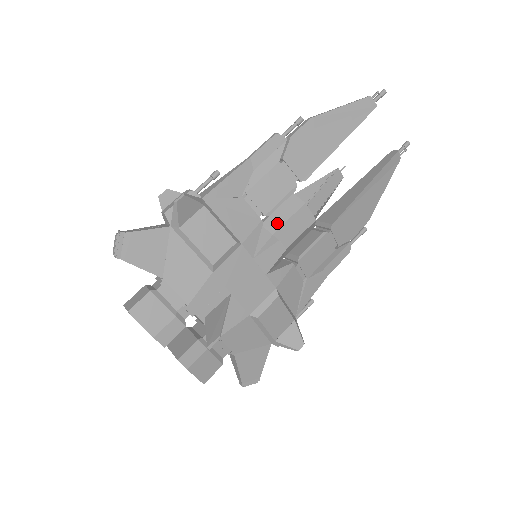
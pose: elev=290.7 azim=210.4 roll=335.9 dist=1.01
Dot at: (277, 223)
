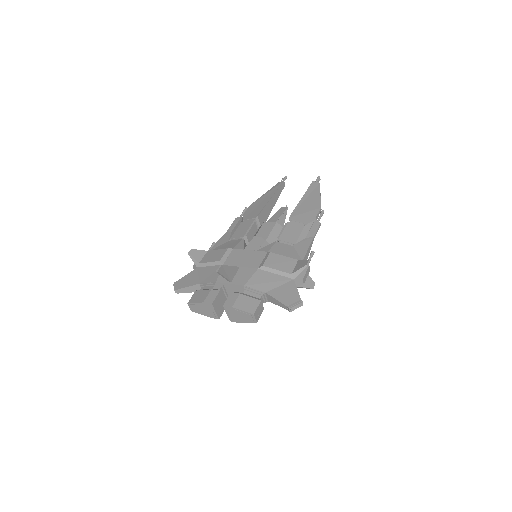
Dot at: occluded
